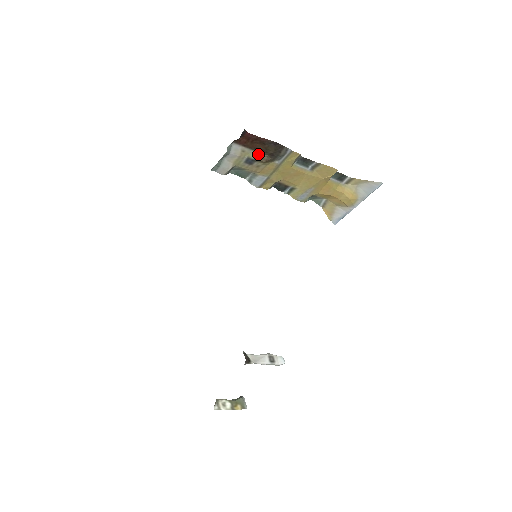
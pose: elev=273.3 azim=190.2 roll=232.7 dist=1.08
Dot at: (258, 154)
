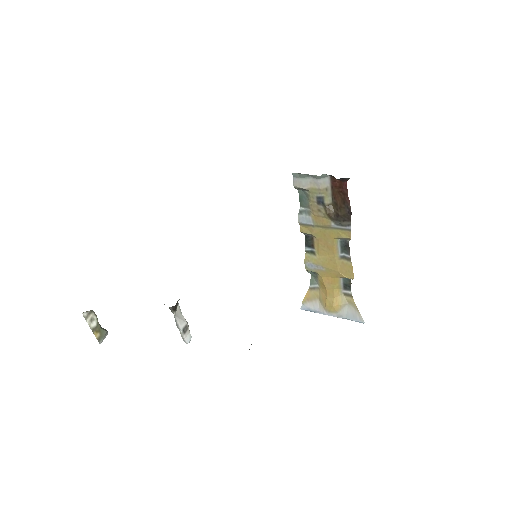
Dot at: (331, 204)
